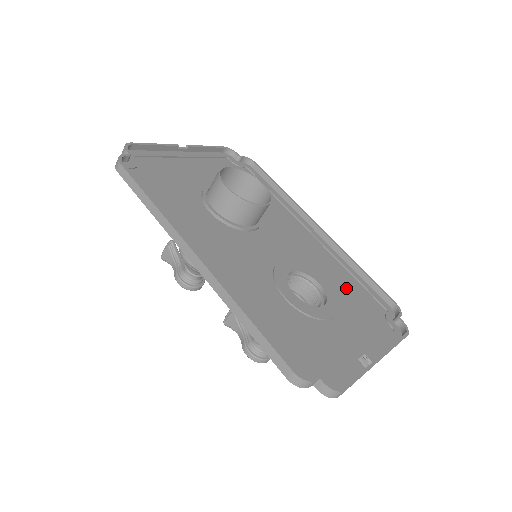
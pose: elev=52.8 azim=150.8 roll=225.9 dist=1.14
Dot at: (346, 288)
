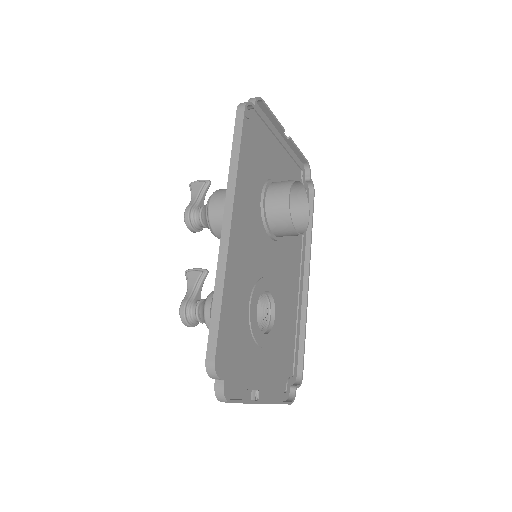
Dot at: (286, 335)
